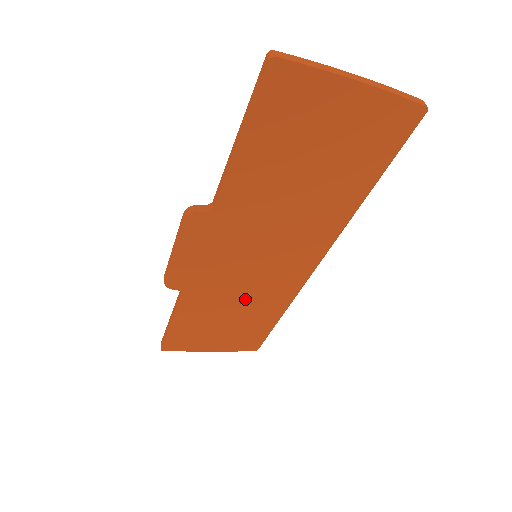
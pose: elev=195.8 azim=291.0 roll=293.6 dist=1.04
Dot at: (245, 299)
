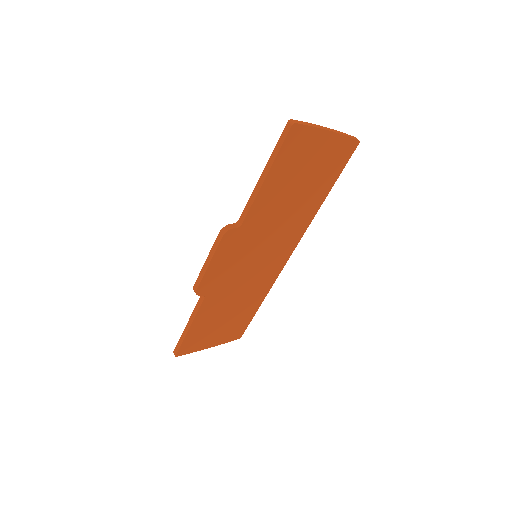
Dot at: (243, 293)
